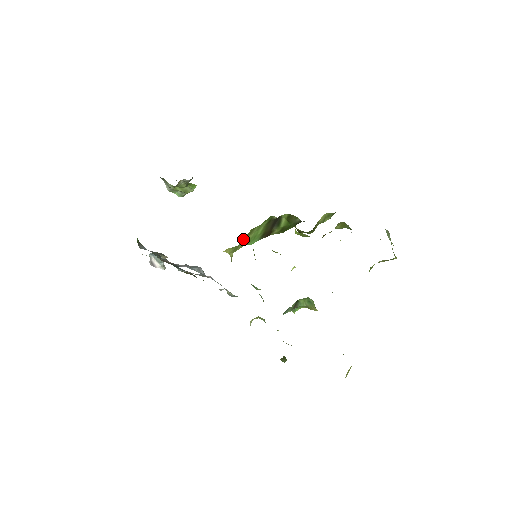
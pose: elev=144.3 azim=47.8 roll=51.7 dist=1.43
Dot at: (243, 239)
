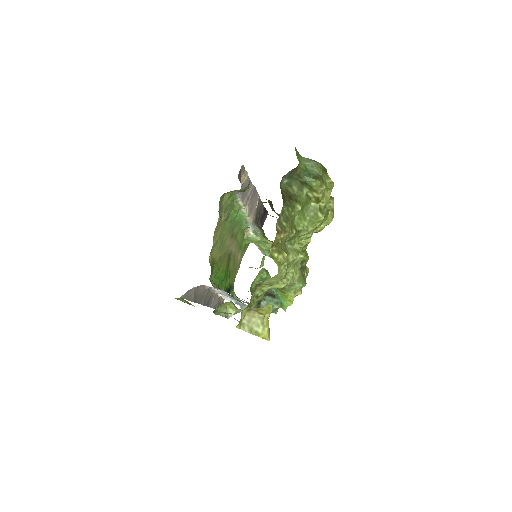
Dot at: occluded
